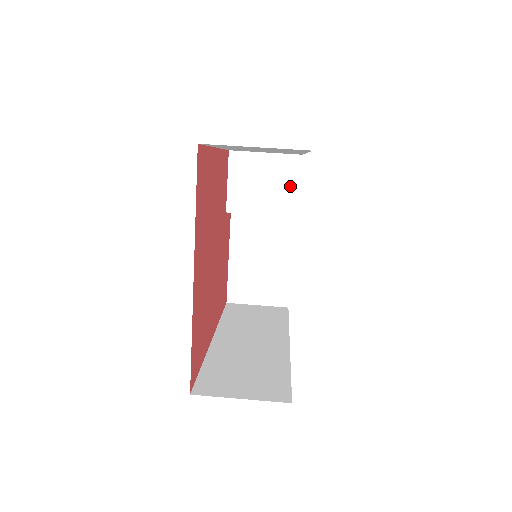
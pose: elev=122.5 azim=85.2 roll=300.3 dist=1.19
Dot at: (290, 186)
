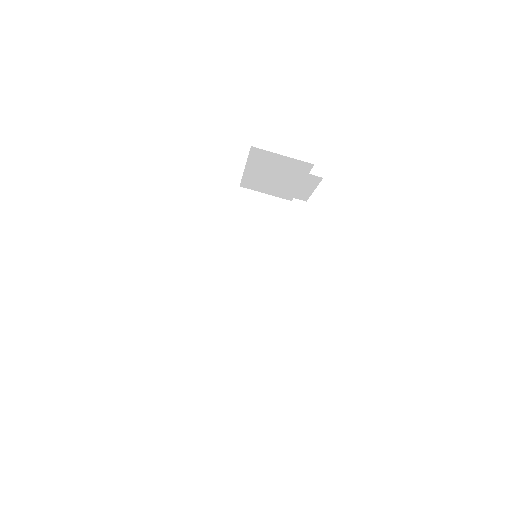
Dot at: (305, 188)
